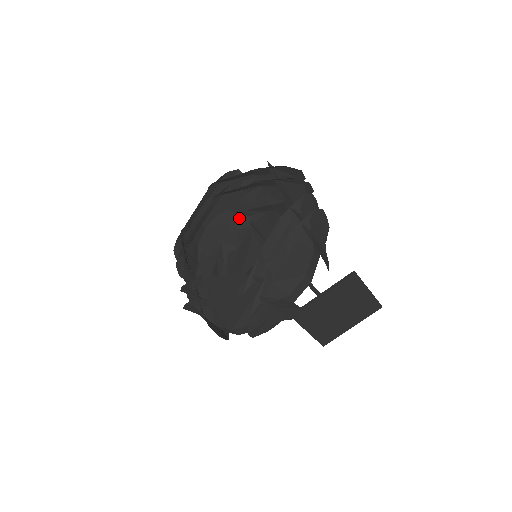
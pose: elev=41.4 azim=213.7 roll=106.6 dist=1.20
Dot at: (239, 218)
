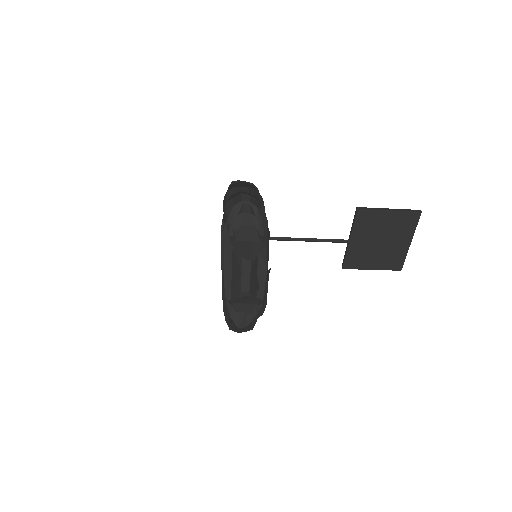
Dot at: occluded
